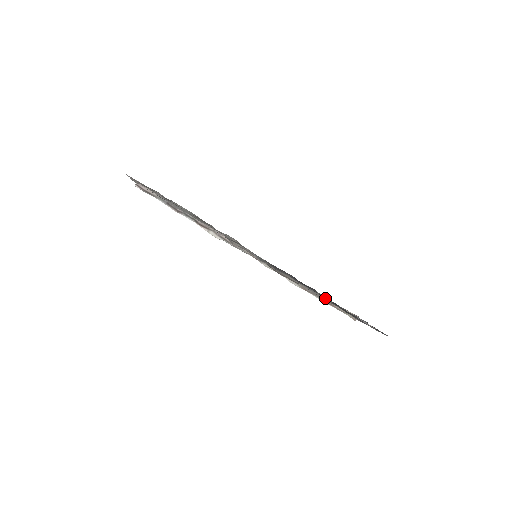
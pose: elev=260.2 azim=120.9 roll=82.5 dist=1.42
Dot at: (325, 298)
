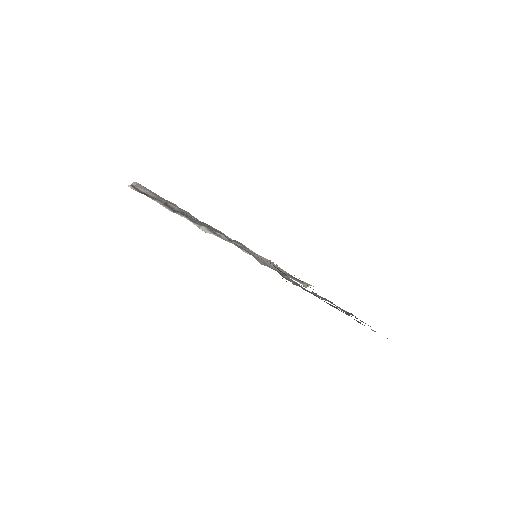
Dot at: occluded
